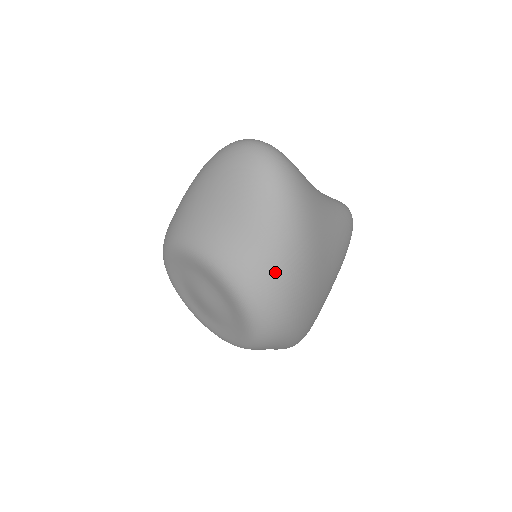
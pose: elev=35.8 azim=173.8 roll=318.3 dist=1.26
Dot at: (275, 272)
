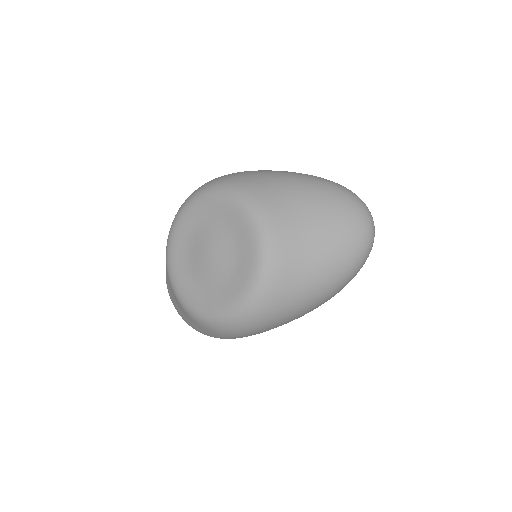
Dot at: (291, 304)
